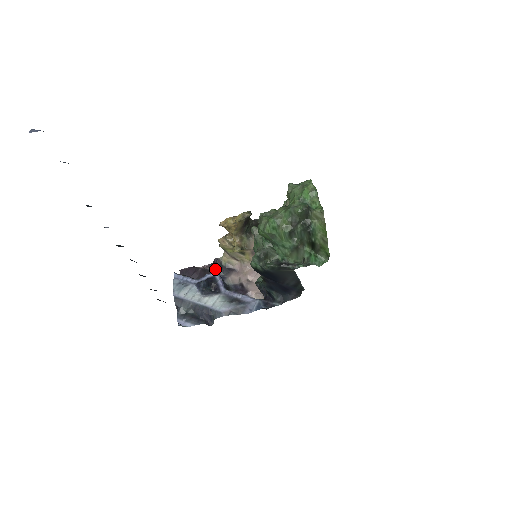
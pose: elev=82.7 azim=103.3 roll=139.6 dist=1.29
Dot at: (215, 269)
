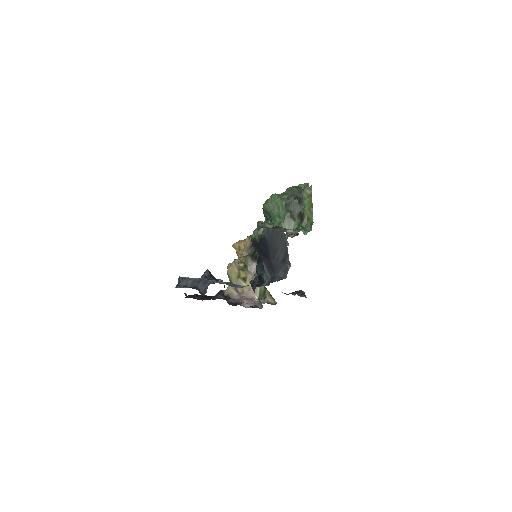
Dot at: (217, 295)
